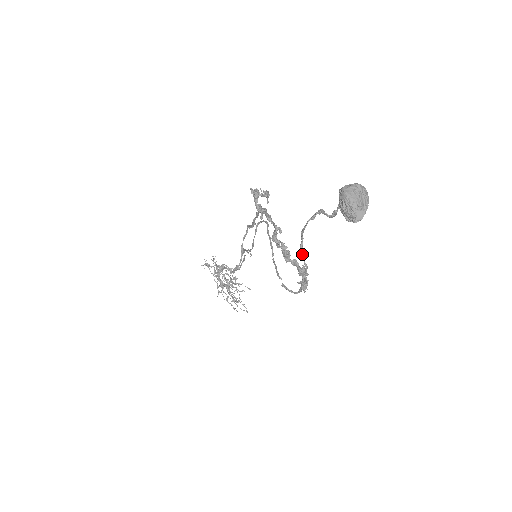
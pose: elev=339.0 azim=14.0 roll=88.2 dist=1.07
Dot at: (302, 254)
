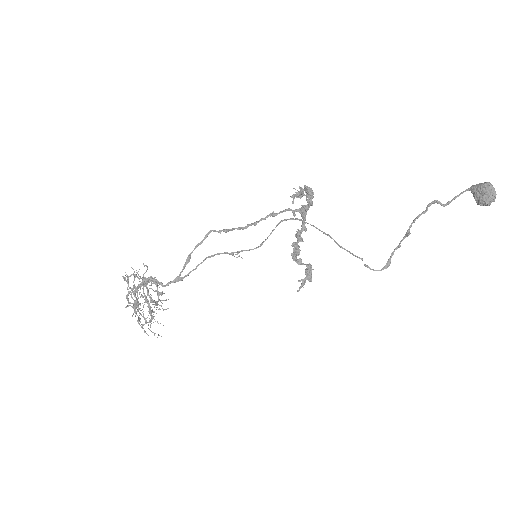
Dot at: occluded
